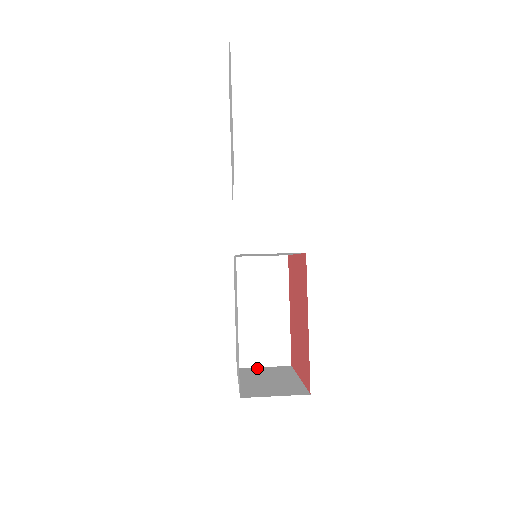
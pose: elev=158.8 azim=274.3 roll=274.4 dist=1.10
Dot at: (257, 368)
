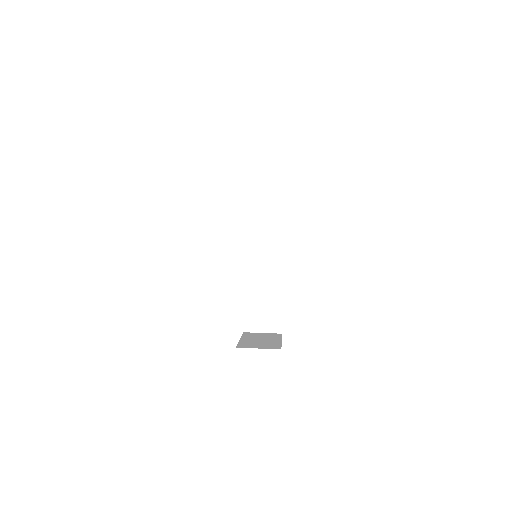
Dot at: (257, 333)
